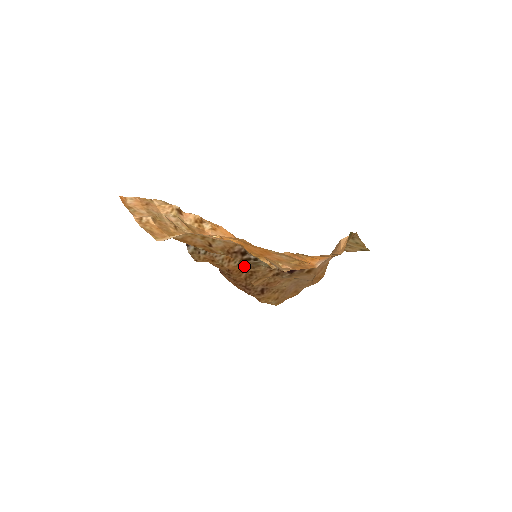
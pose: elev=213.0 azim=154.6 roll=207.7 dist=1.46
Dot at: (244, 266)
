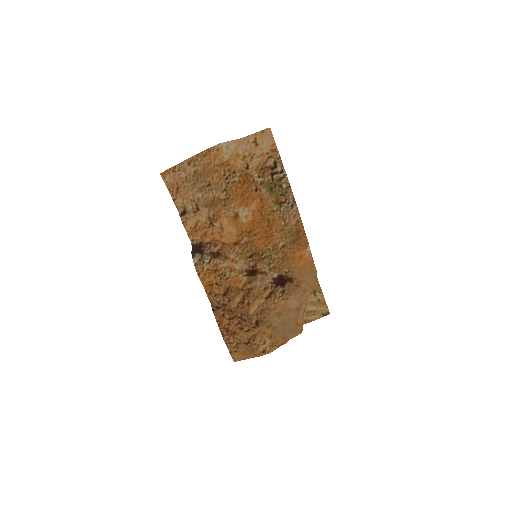
Dot at: (242, 280)
